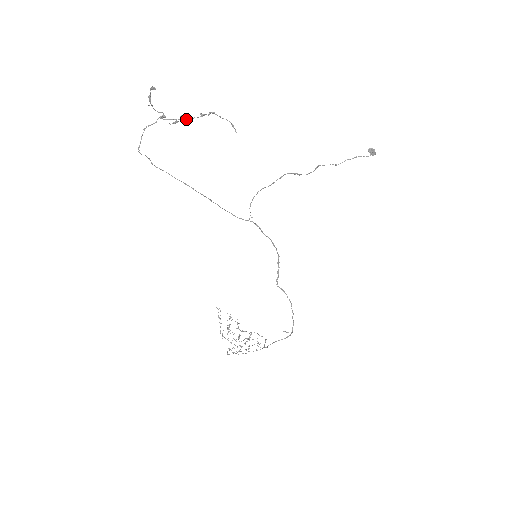
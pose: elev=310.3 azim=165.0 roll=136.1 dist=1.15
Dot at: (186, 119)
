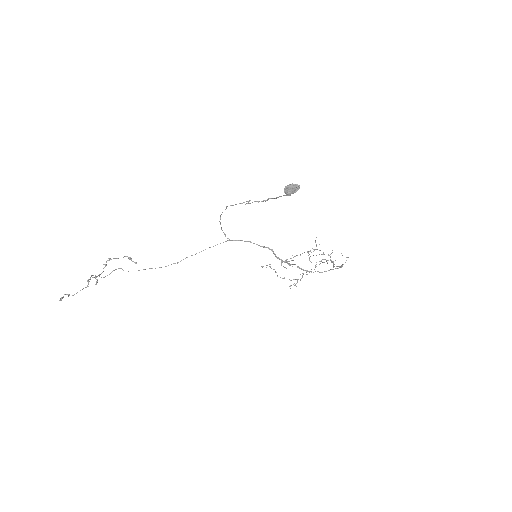
Dot at: (100, 274)
